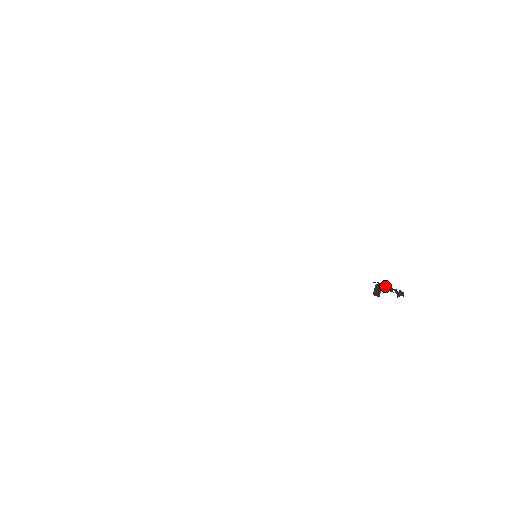
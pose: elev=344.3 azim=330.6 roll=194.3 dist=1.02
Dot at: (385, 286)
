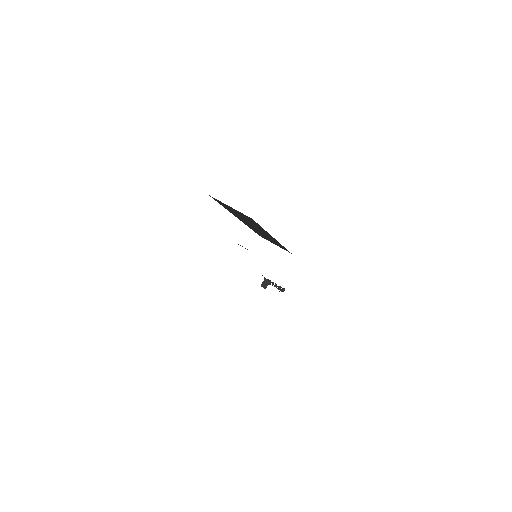
Dot at: (271, 282)
